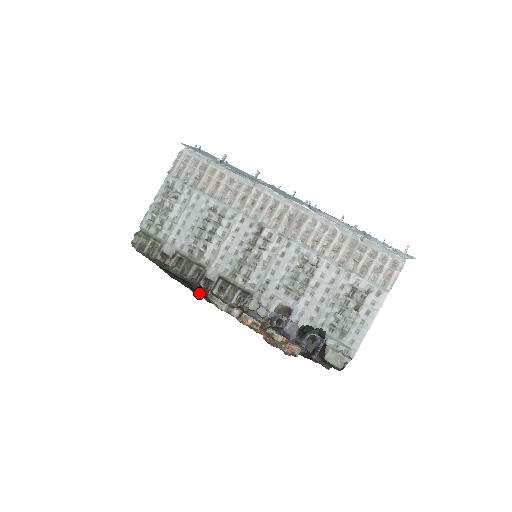
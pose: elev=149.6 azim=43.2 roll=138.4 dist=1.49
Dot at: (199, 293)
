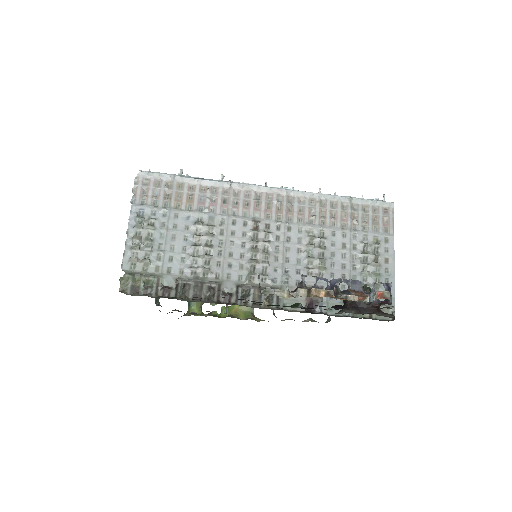
Dot at: (241, 299)
